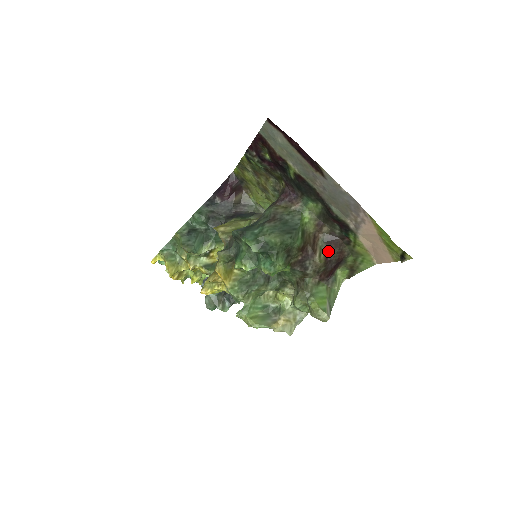
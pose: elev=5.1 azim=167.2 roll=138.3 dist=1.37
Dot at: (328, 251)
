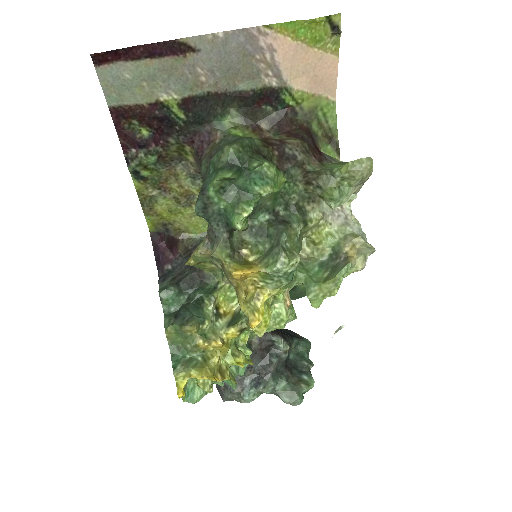
Dot at: (290, 135)
